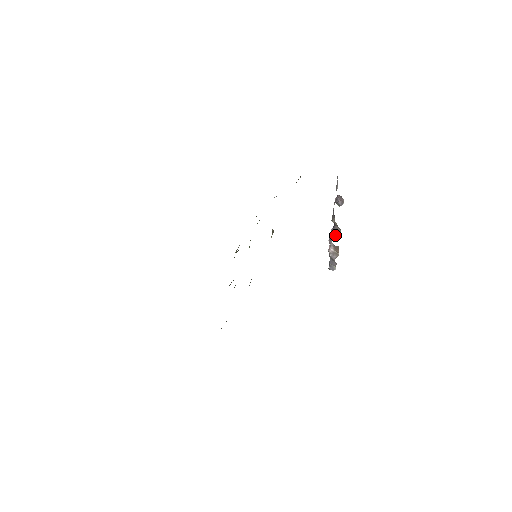
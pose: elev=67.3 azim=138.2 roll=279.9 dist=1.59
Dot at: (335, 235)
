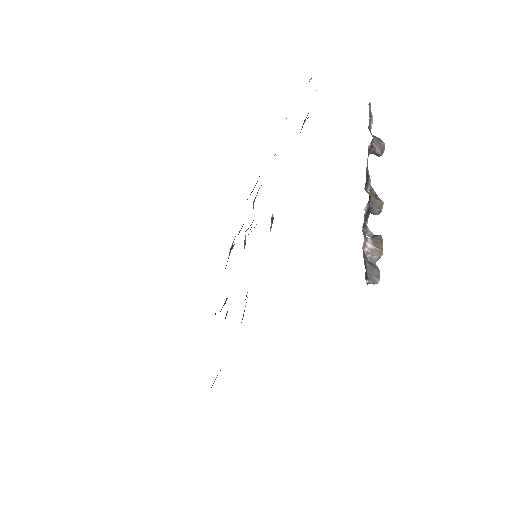
Dot at: (374, 213)
